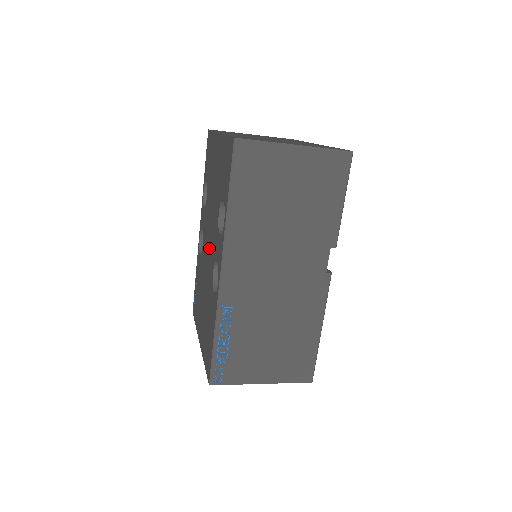
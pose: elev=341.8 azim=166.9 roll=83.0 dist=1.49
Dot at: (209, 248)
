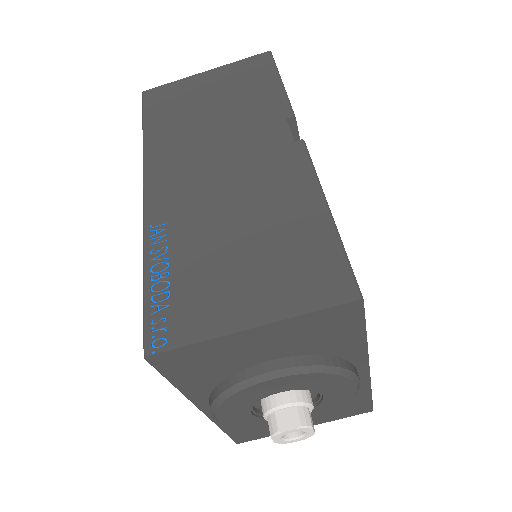
Dot at: occluded
